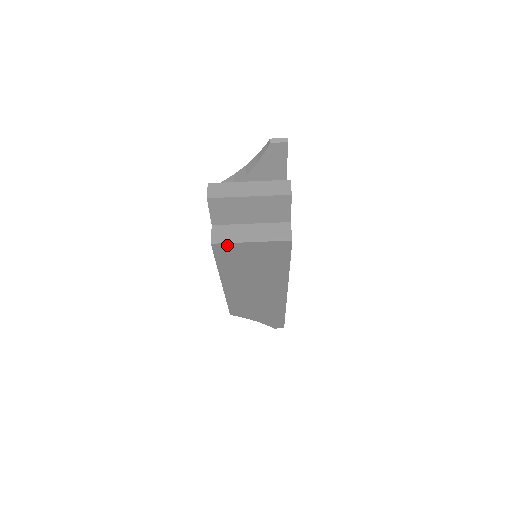
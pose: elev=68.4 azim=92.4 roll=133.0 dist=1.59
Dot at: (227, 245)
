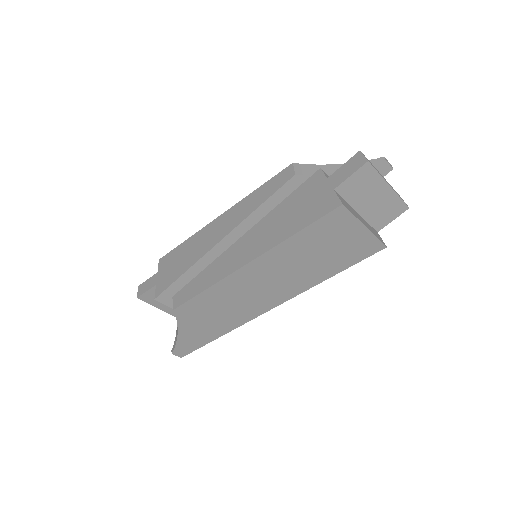
Dot at: (347, 216)
